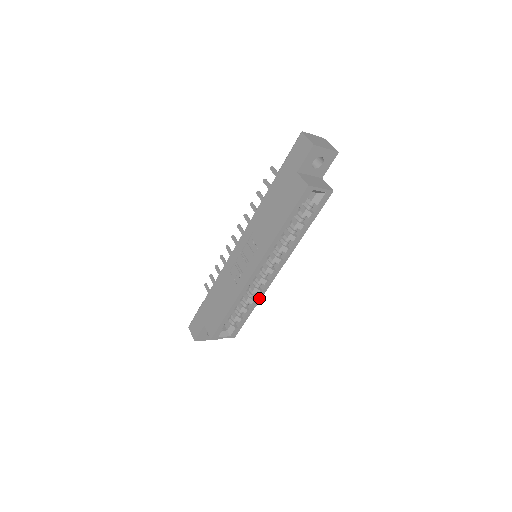
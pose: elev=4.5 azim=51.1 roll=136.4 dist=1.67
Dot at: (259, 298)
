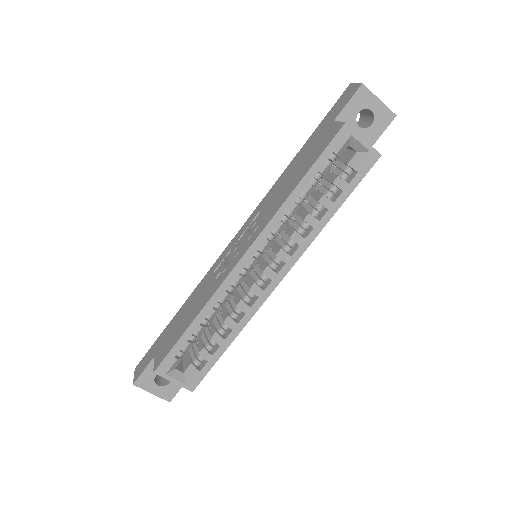
Dot at: (244, 322)
